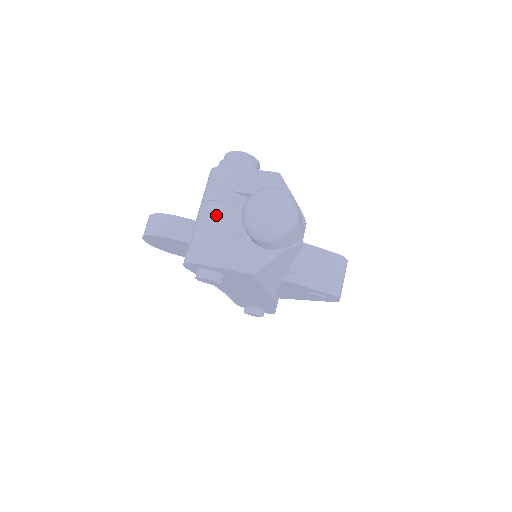
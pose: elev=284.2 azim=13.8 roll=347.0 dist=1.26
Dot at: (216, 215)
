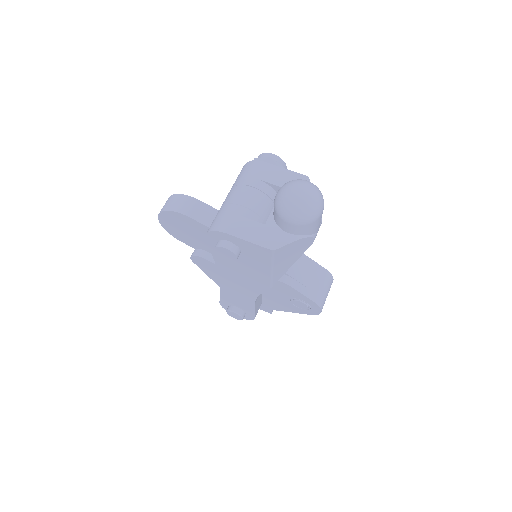
Dot at: (247, 197)
